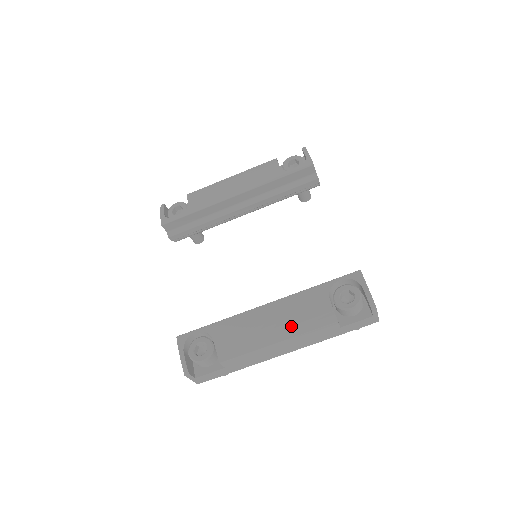
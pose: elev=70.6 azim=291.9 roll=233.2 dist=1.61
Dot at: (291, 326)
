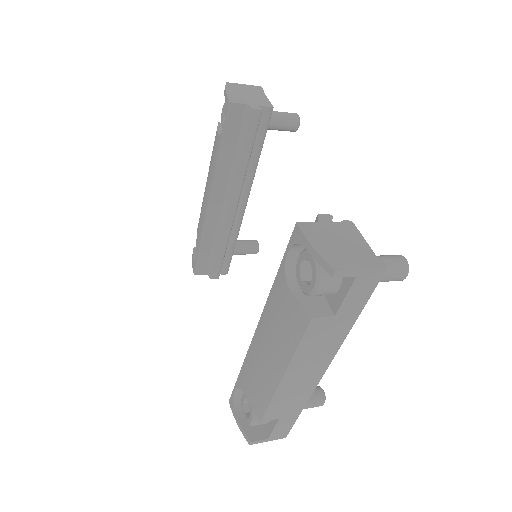
Dot at: (280, 349)
